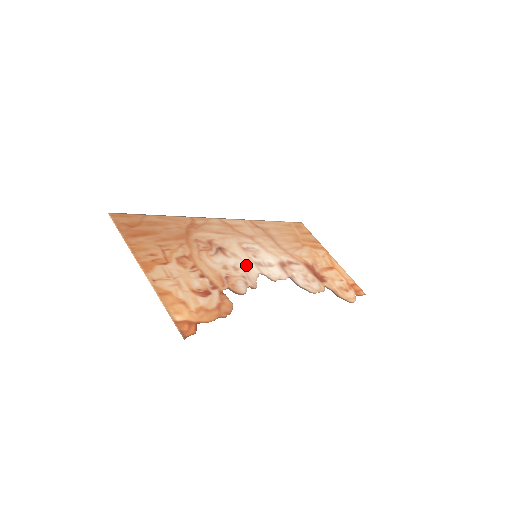
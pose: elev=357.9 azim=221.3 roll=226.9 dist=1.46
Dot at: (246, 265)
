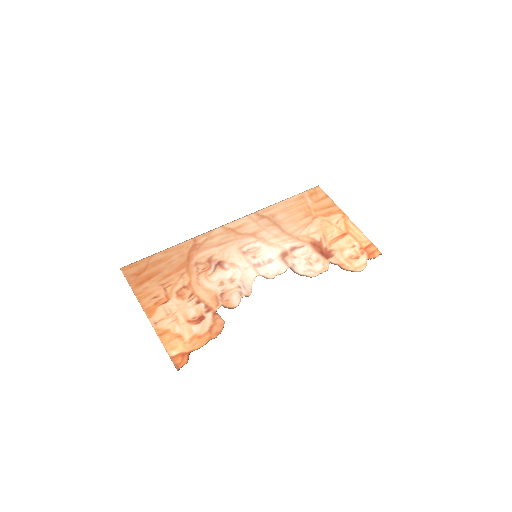
Dot at: (243, 272)
